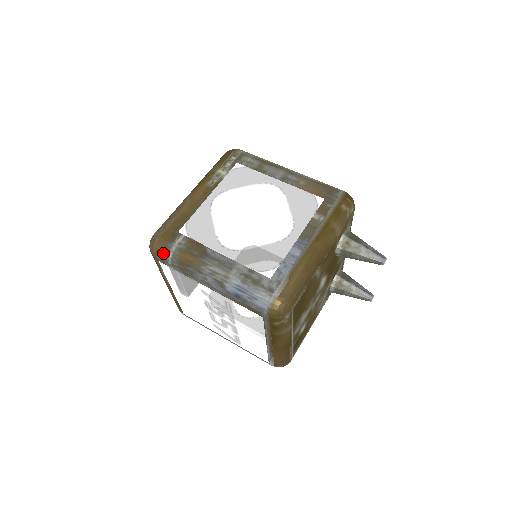
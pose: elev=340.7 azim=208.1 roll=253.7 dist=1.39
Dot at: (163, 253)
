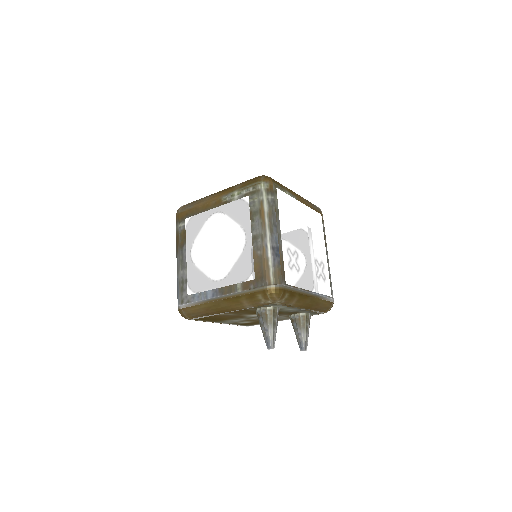
Dot at: occluded
